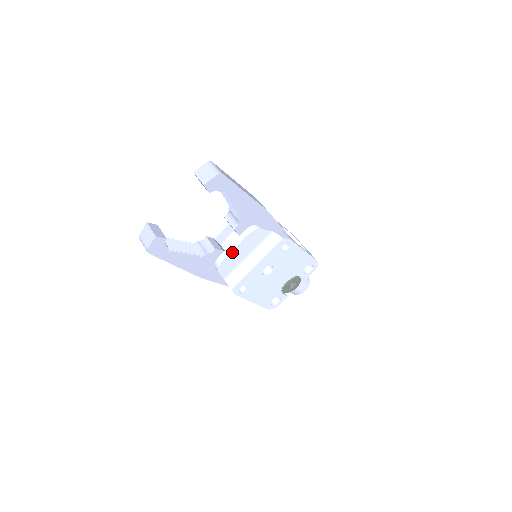
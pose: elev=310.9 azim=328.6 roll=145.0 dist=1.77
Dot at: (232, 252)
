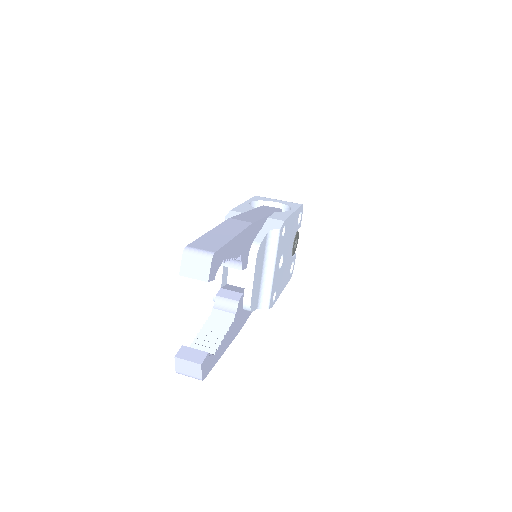
Dot at: (253, 287)
